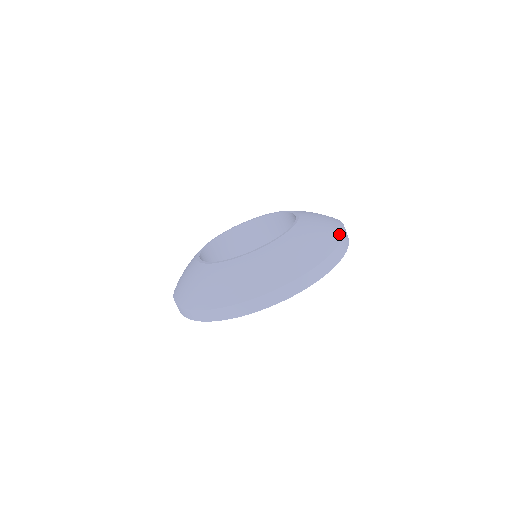
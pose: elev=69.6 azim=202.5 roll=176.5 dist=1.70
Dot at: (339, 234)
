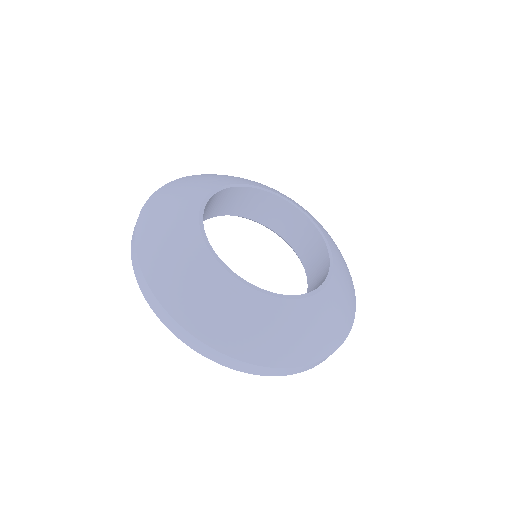
Dot at: occluded
